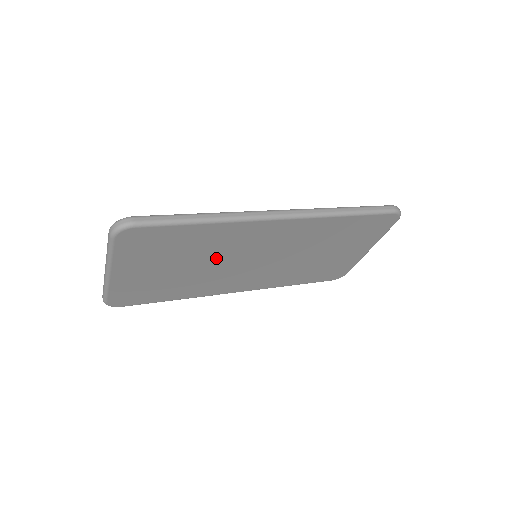
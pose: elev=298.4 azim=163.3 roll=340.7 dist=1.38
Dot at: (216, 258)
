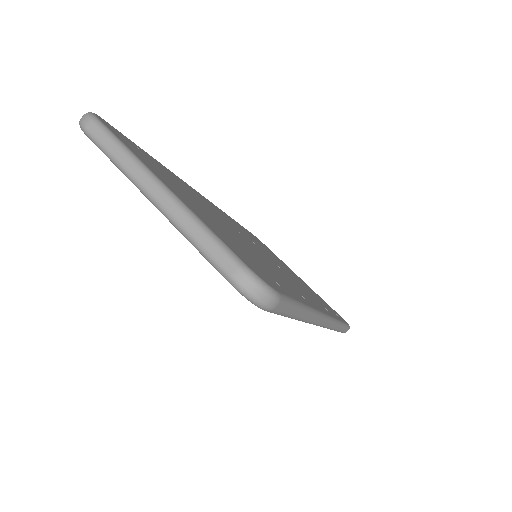
Dot at: occluded
